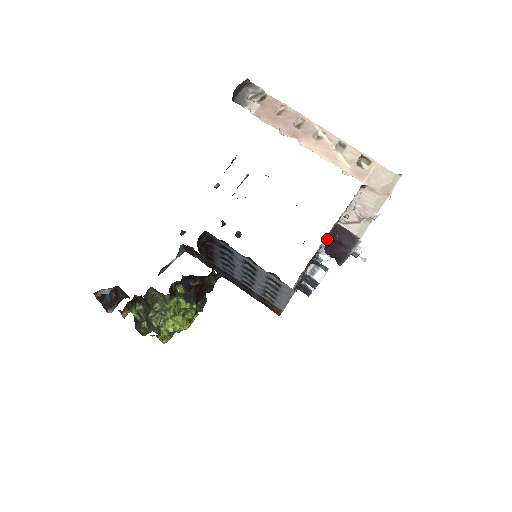
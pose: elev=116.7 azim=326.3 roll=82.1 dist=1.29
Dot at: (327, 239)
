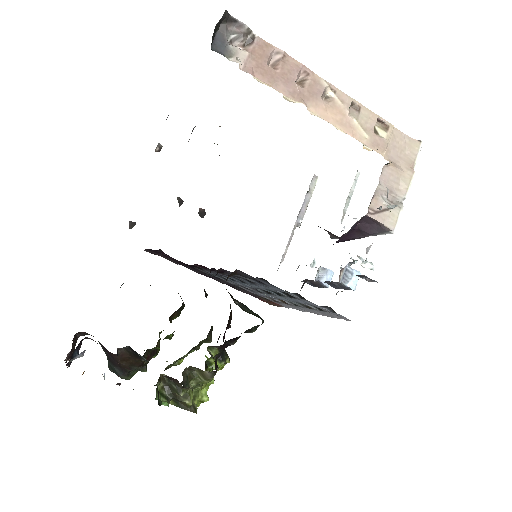
Dot at: (348, 231)
